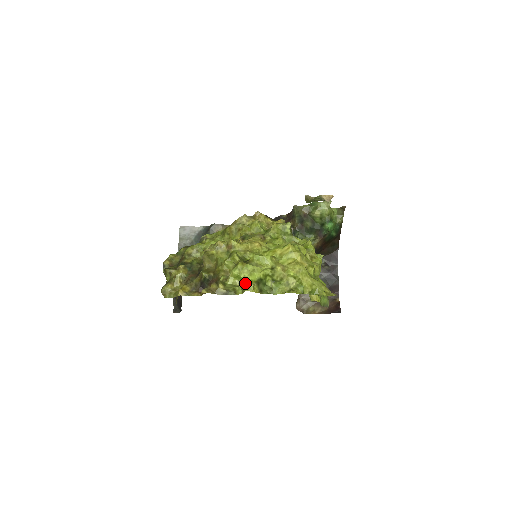
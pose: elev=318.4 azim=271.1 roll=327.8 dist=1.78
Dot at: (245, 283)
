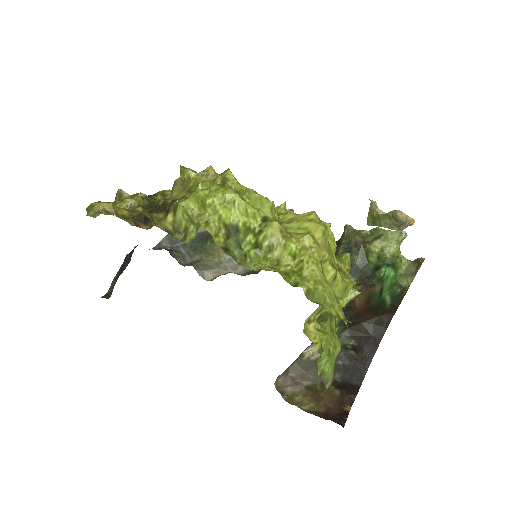
Dot at: (207, 216)
